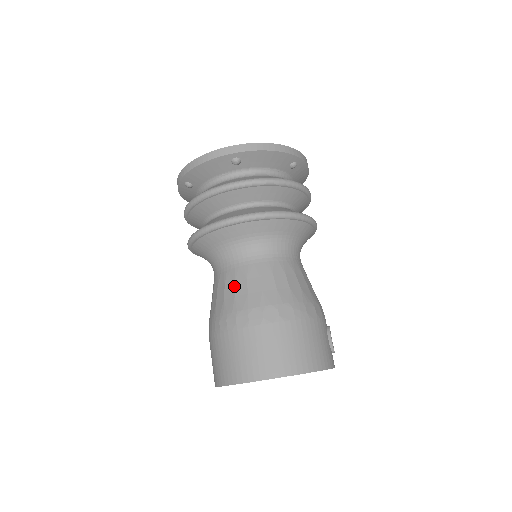
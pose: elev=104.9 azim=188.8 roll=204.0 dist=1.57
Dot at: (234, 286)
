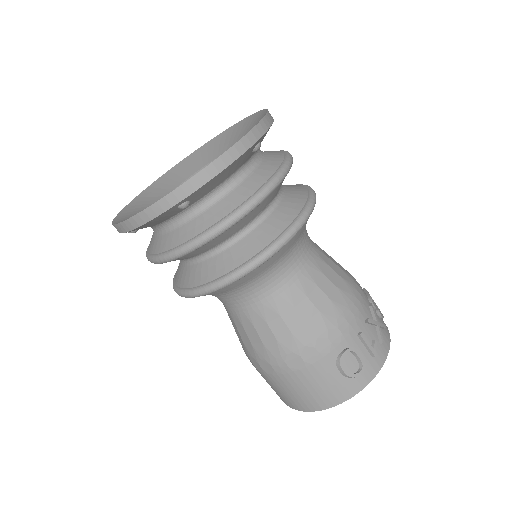
Dot at: occluded
